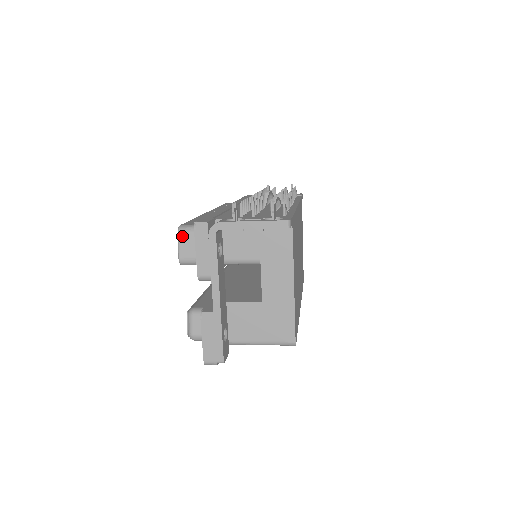
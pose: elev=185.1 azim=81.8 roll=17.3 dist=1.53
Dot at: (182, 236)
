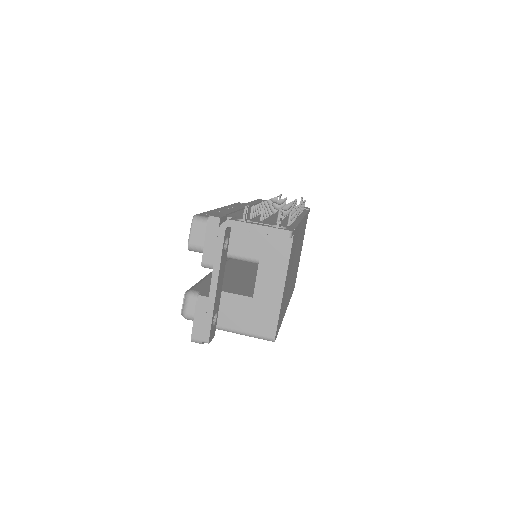
Dot at: (195, 225)
